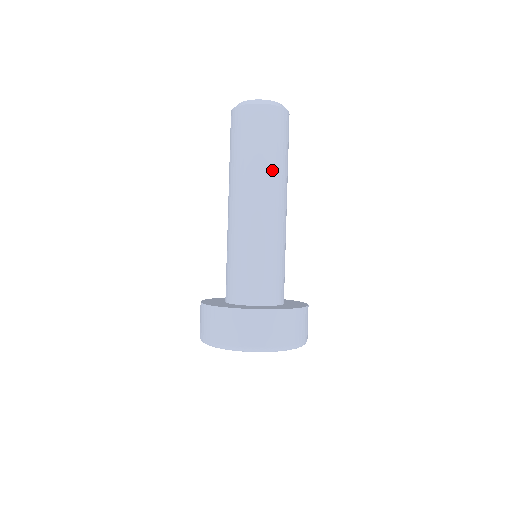
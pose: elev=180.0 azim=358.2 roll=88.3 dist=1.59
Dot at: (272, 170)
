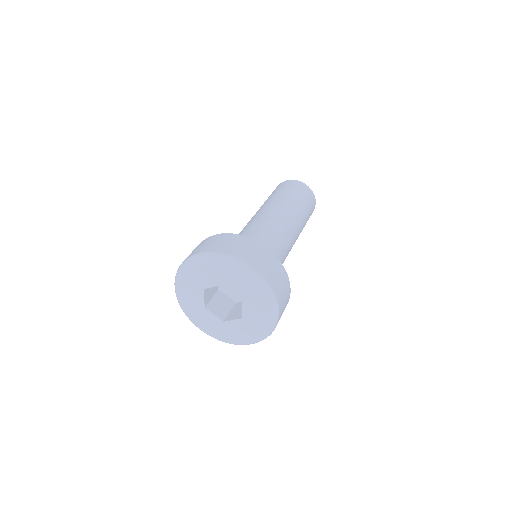
Dot at: (292, 205)
